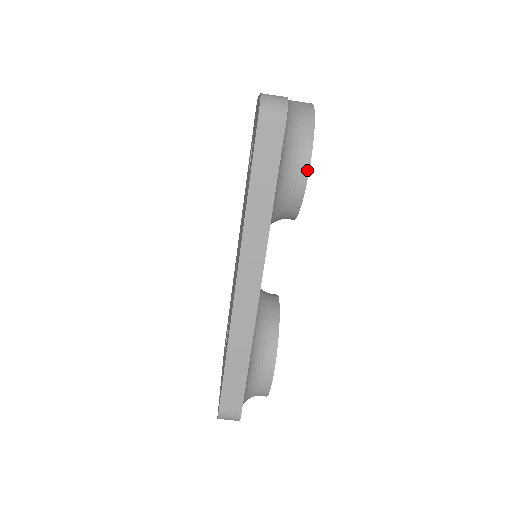
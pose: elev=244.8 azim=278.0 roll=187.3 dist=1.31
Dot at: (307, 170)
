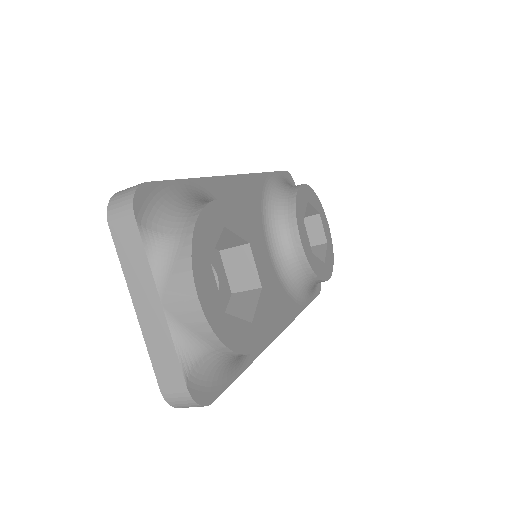
Dot at: (257, 349)
